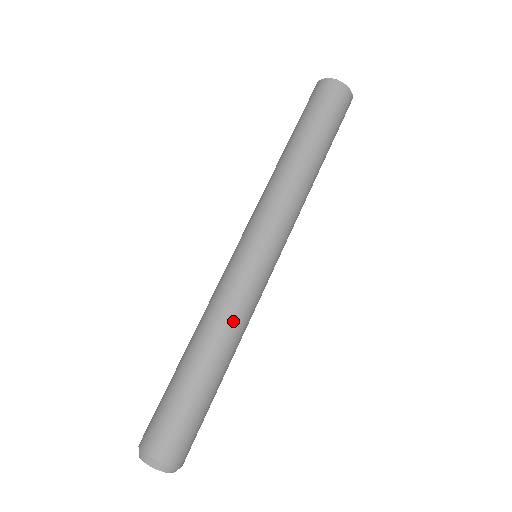
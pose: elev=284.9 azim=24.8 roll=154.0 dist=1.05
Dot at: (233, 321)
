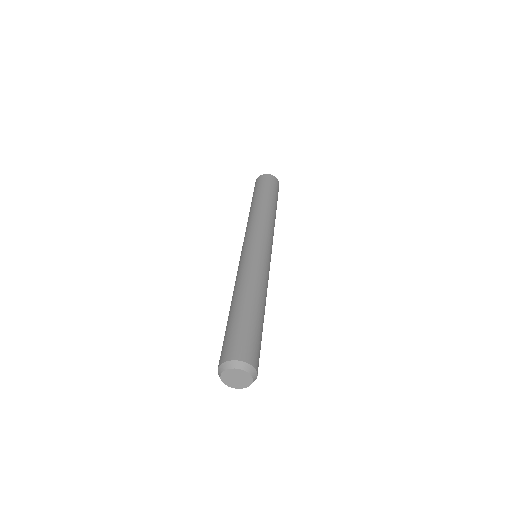
Dot at: (256, 278)
